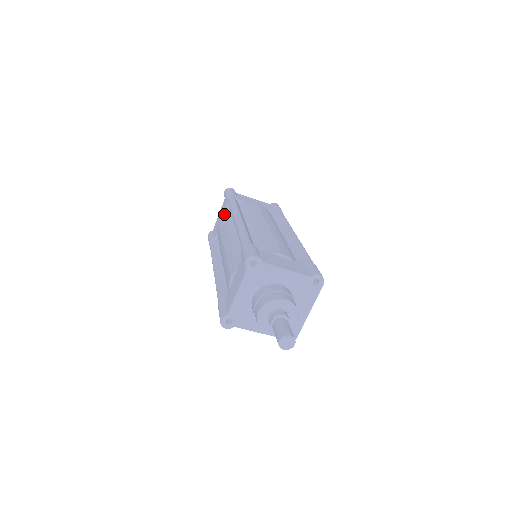
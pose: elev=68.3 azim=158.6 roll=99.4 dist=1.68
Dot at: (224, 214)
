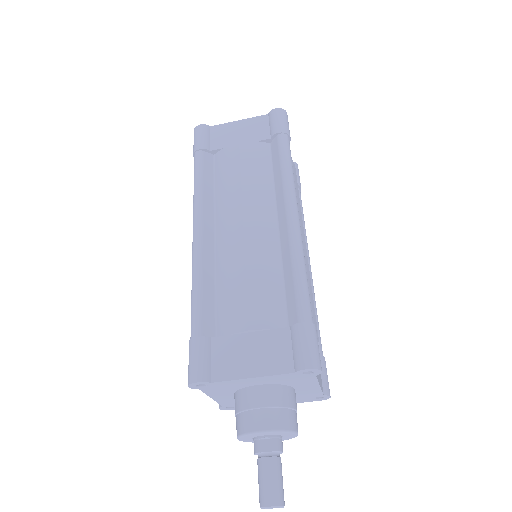
Dot at: (257, 148)
